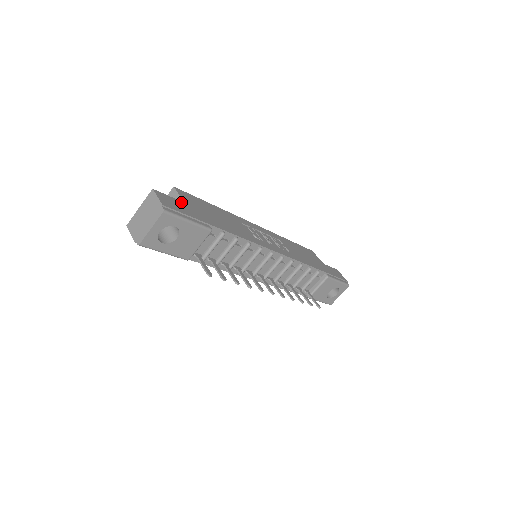
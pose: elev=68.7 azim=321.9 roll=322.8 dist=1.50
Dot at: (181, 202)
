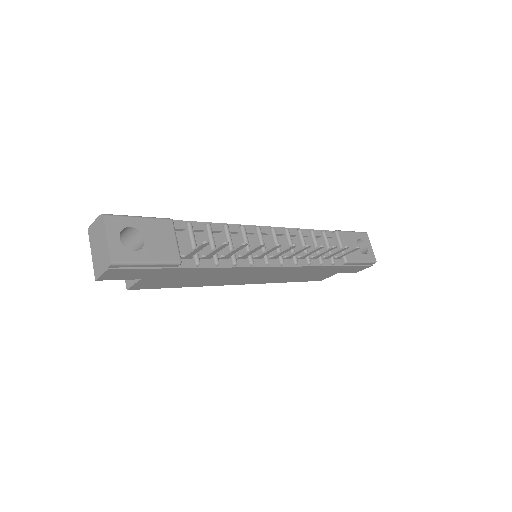
Dot at: occluded
